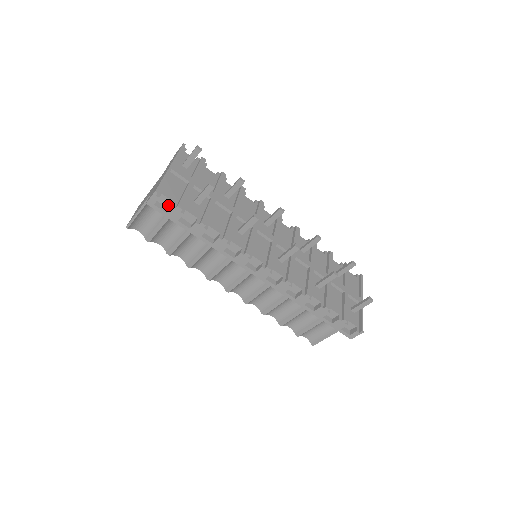
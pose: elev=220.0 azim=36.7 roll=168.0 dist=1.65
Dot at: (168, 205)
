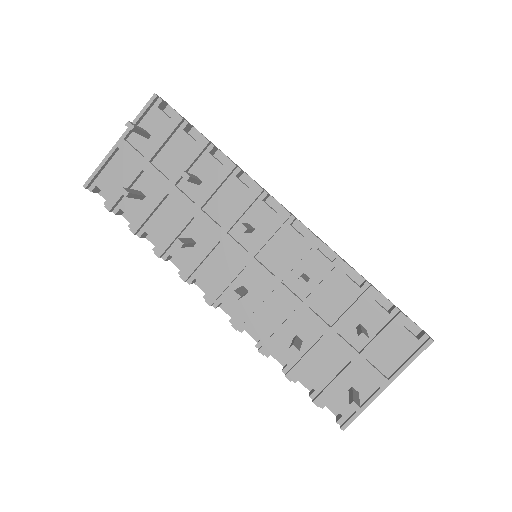
Dot at: occluded
